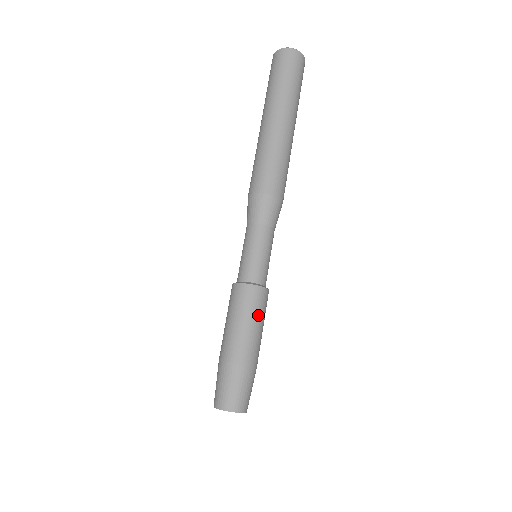
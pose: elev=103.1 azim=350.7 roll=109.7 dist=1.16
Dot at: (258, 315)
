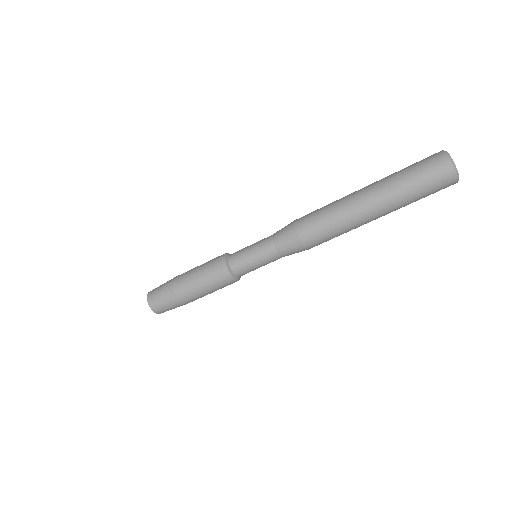
Dot at: (214, 286)
